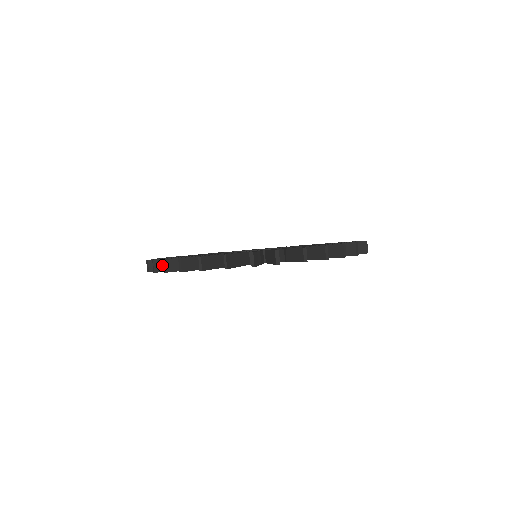
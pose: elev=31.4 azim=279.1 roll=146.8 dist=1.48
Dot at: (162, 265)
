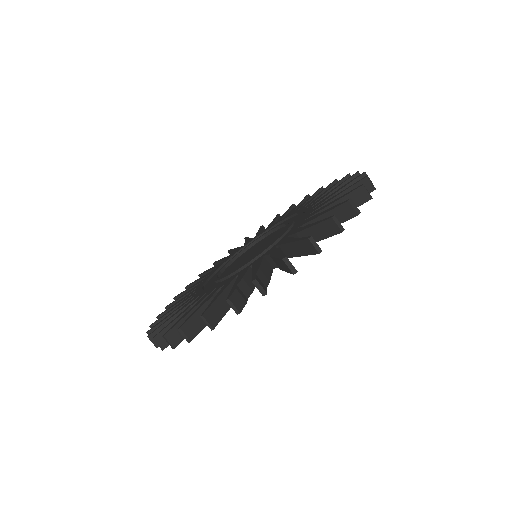
Dot at: occluded
